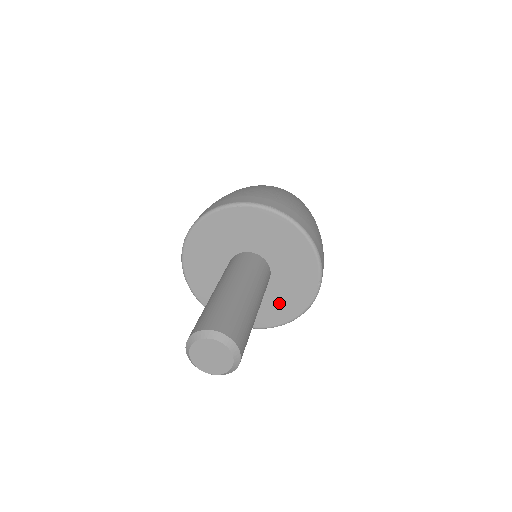
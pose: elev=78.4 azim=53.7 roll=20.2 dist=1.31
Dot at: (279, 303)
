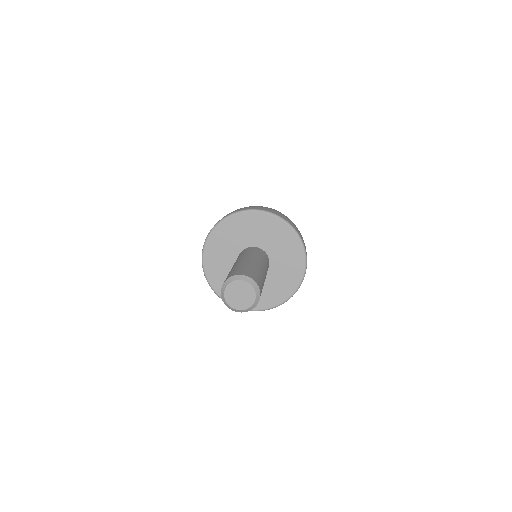
Dot at: (287, 265)
